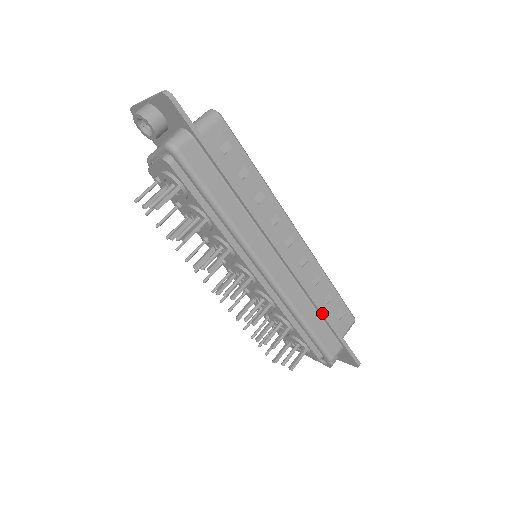
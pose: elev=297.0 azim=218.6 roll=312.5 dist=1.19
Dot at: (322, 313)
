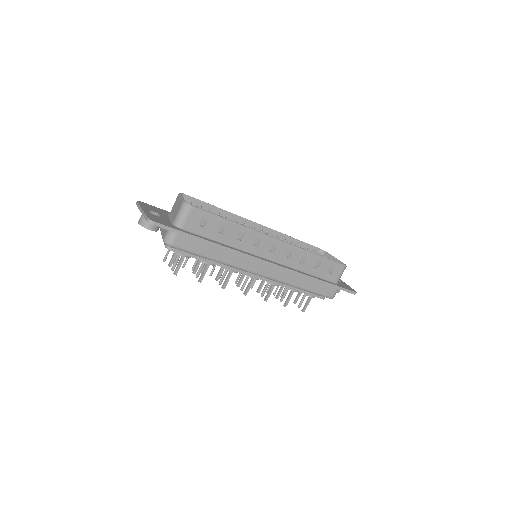
Dot at: (313, 279)
